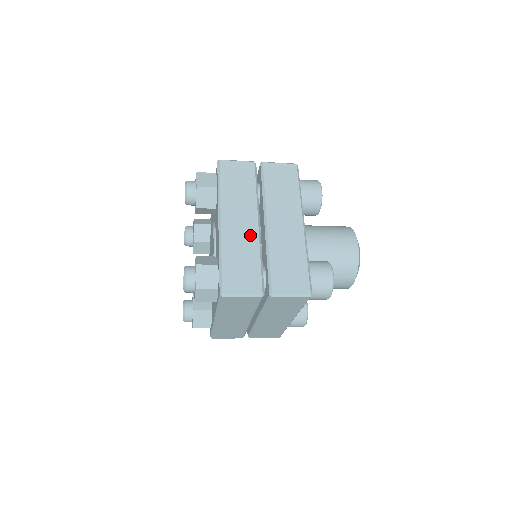
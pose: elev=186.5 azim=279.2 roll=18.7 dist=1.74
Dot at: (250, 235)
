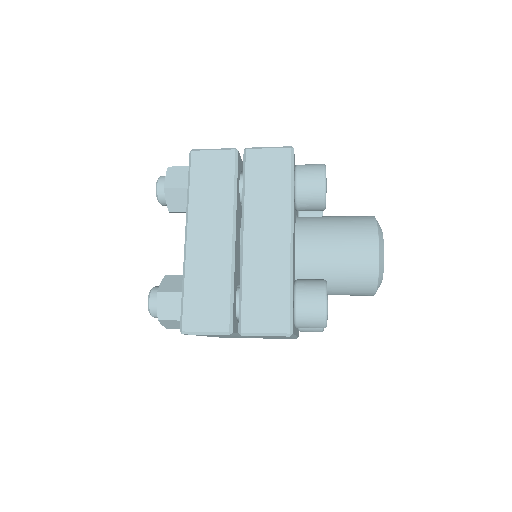
Dot at: (221, 254)
